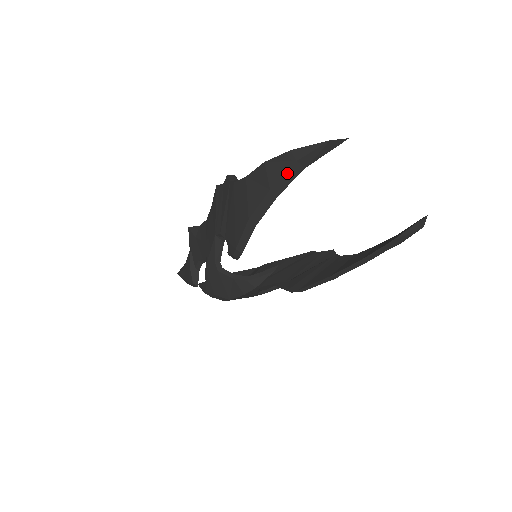
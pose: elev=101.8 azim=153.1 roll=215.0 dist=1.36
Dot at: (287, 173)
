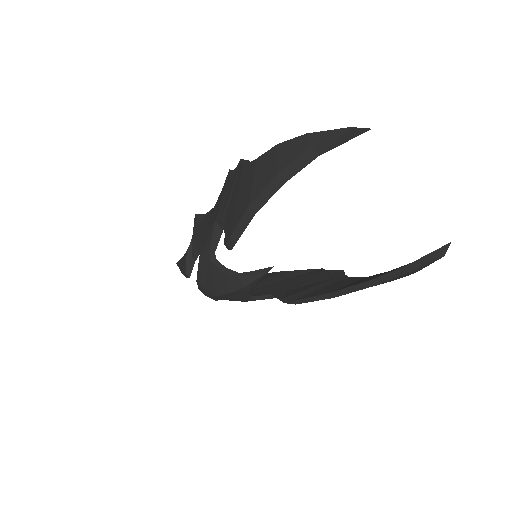
Dot at: (298, 158)
